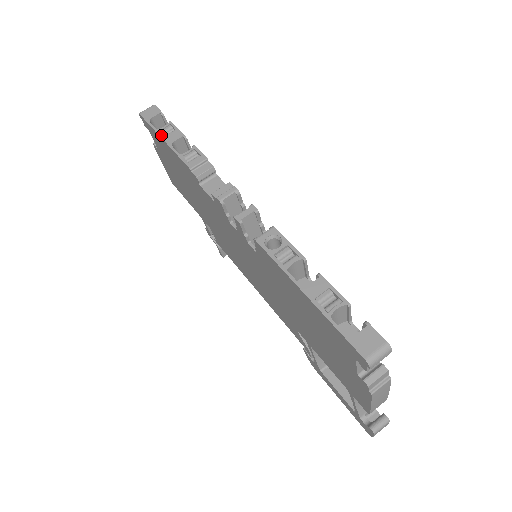
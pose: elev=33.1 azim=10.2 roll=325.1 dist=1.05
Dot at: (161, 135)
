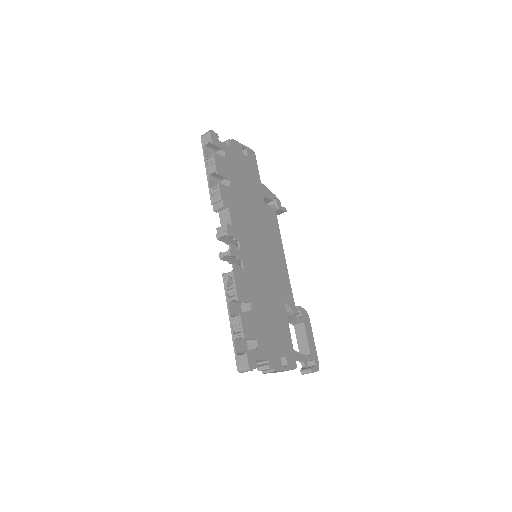
Dot at: (206, 165)
